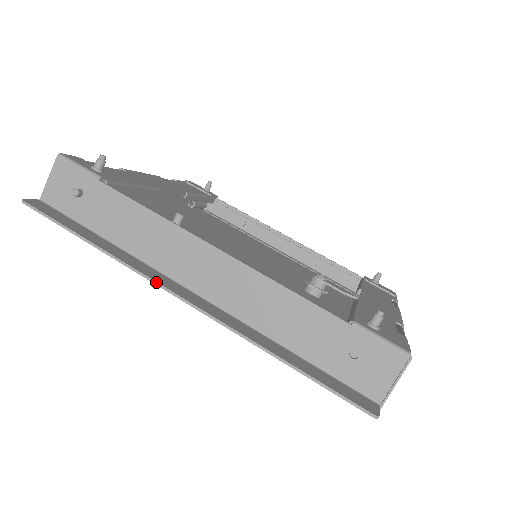
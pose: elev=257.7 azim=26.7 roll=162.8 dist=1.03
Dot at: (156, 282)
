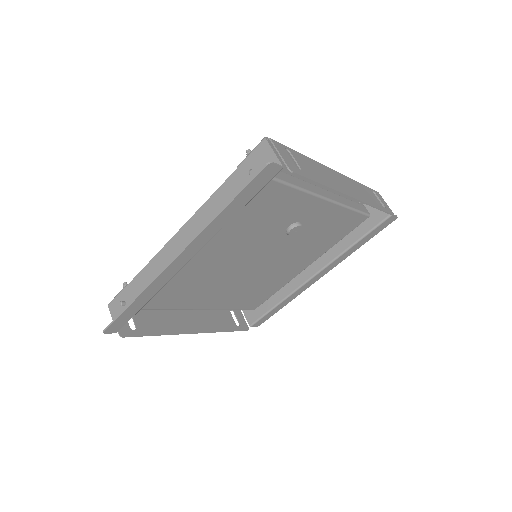
Dot at: (161, 272)
